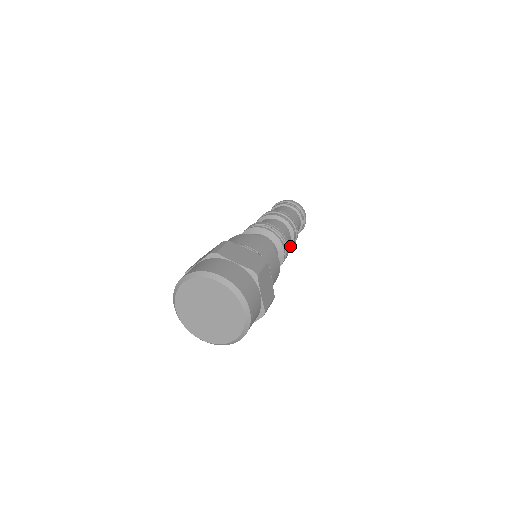
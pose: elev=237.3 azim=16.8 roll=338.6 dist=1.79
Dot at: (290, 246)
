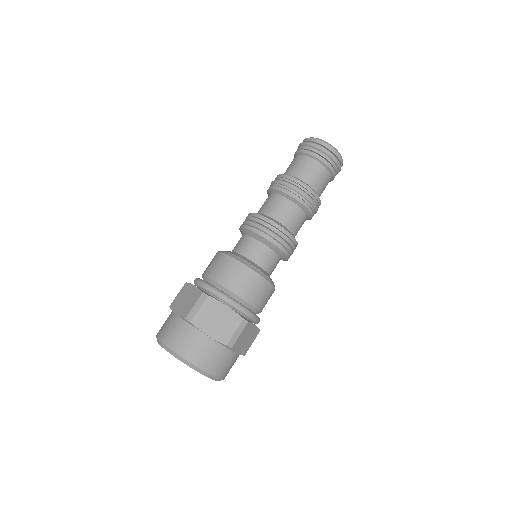
Dot at: (306, 210)
